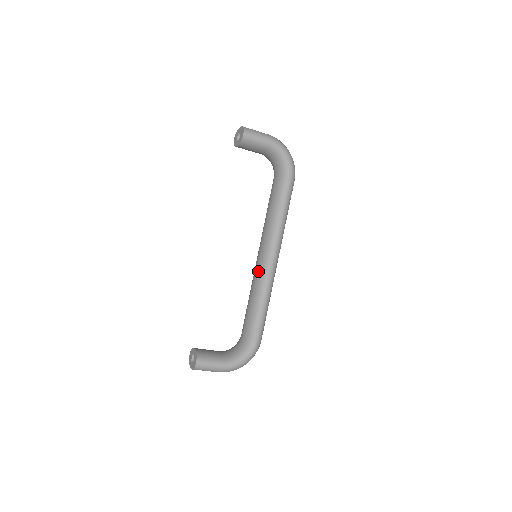
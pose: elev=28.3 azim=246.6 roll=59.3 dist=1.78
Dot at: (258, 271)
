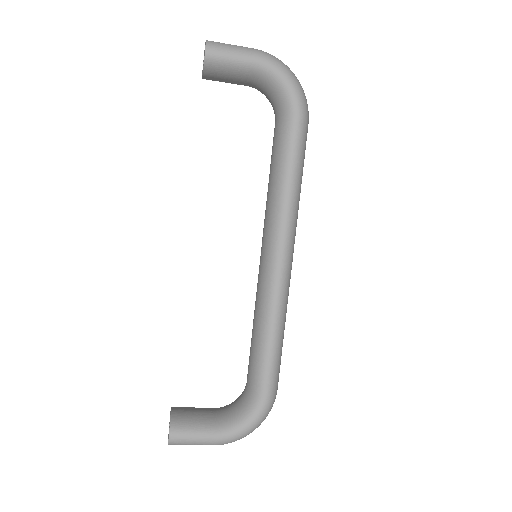
Dot at: (260, 281)
